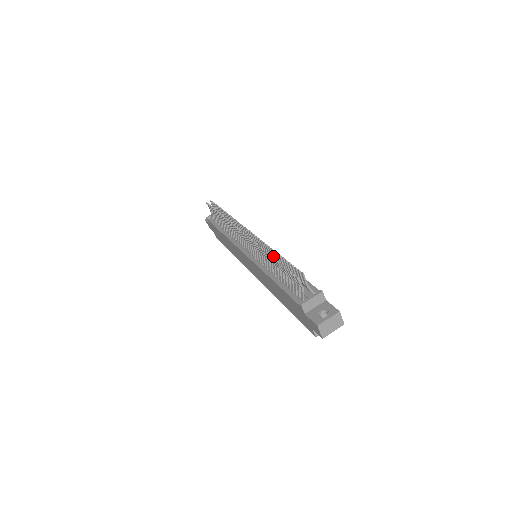
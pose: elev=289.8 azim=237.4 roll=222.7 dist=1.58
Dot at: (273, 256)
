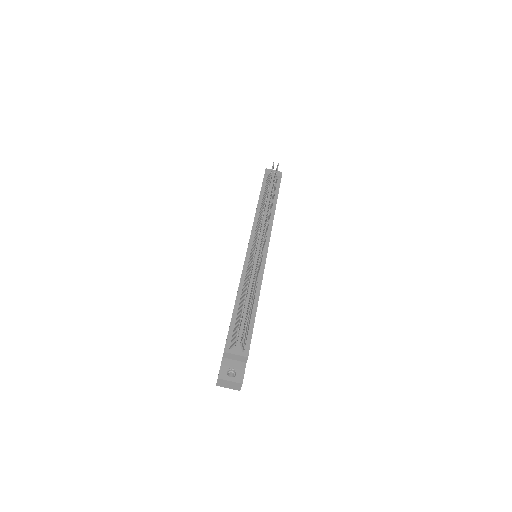
Dot at: (252, 286)
